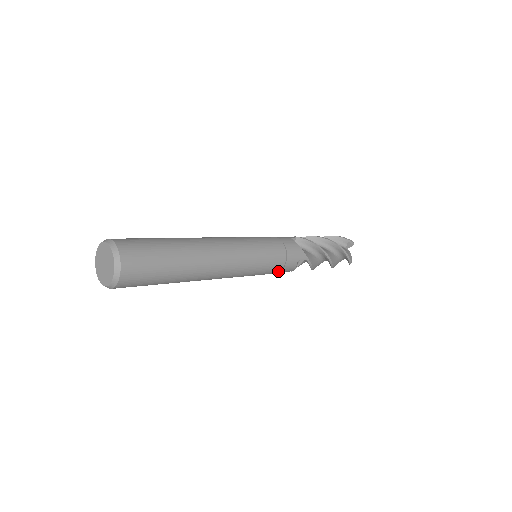
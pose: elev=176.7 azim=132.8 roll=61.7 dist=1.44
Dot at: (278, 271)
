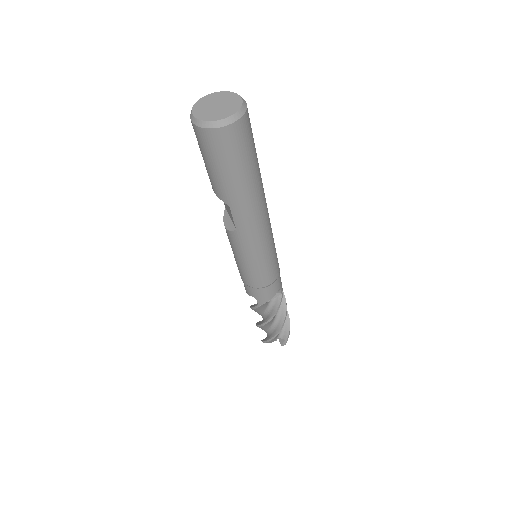
Dot at: (268, 284)
